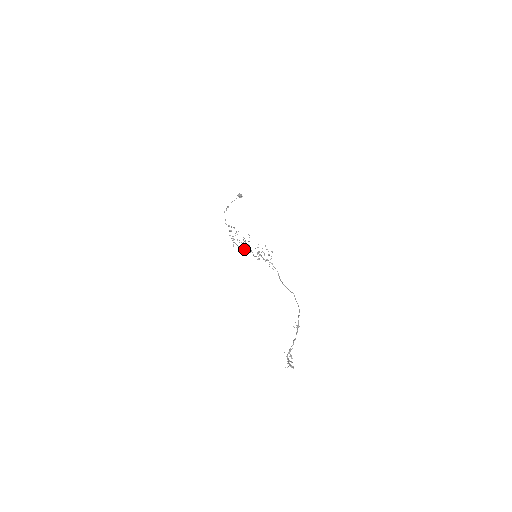
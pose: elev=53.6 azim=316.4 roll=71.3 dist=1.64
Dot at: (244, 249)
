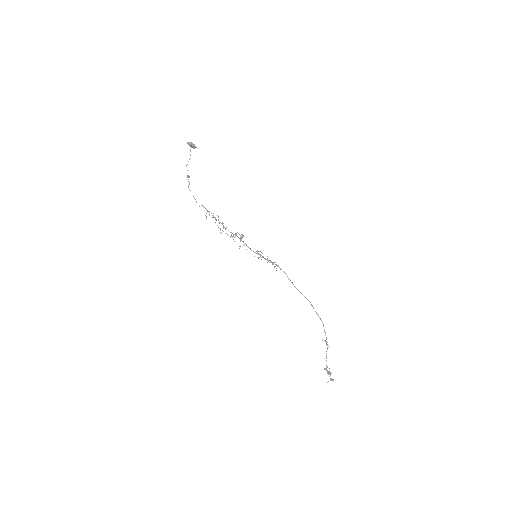
Dot at: occluded
